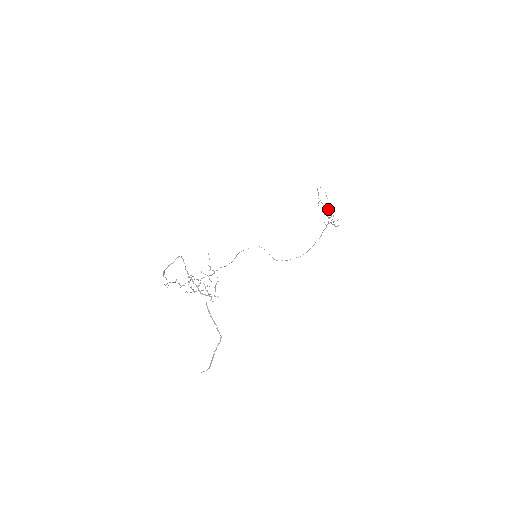
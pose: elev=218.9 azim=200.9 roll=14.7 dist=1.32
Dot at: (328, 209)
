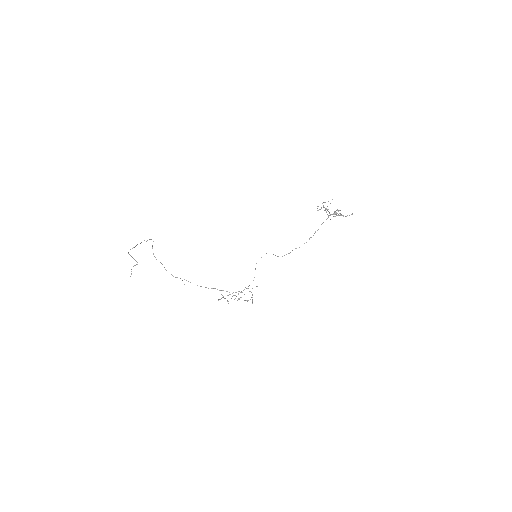
Dot at: (349, 215)
